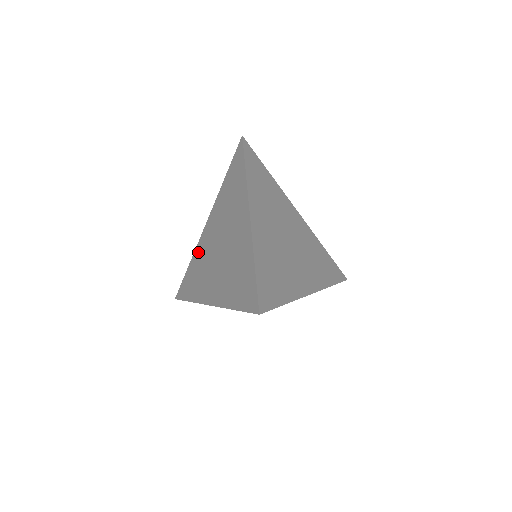
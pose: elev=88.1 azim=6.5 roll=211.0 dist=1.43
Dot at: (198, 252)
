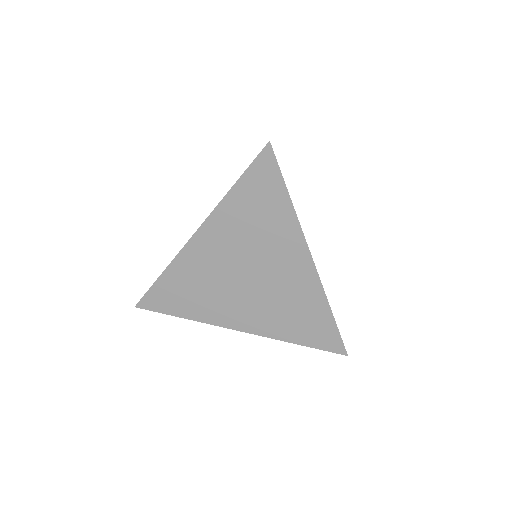
Dot at: (185, 267)
